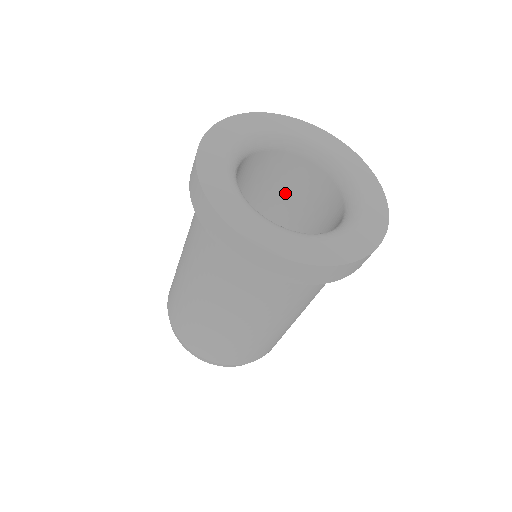
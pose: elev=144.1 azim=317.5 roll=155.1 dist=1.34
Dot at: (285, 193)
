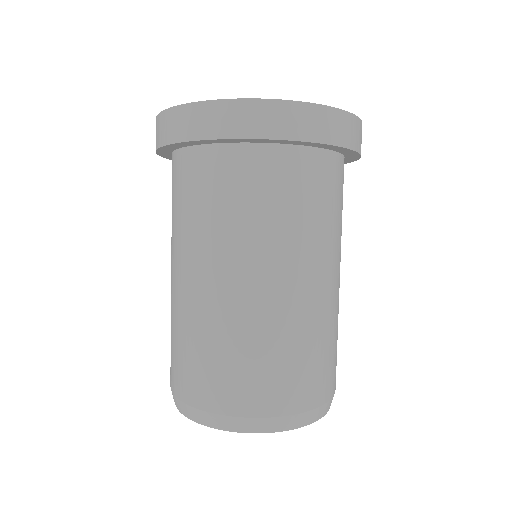
Dot at: occluded
